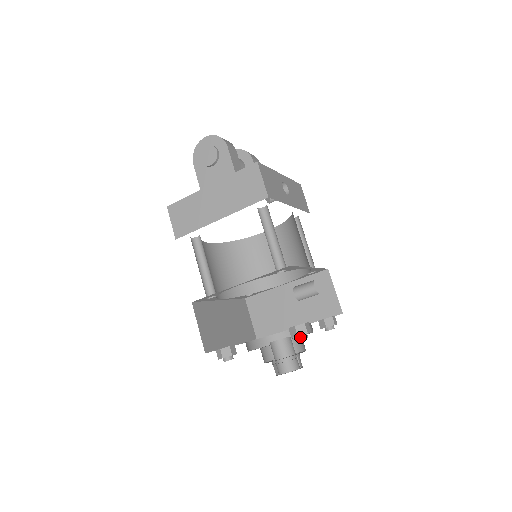
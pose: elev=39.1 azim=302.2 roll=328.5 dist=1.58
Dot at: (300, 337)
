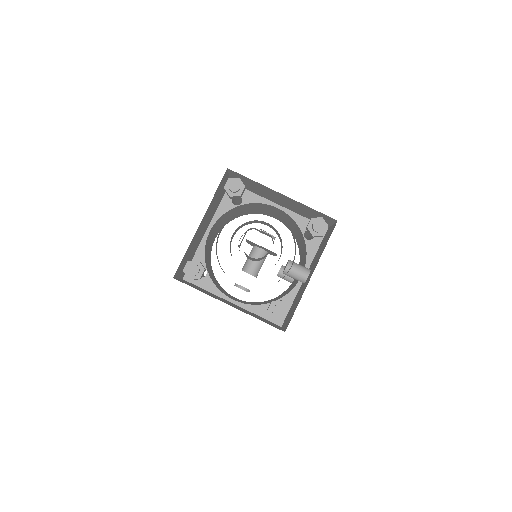
Dot at: (321, 221)
